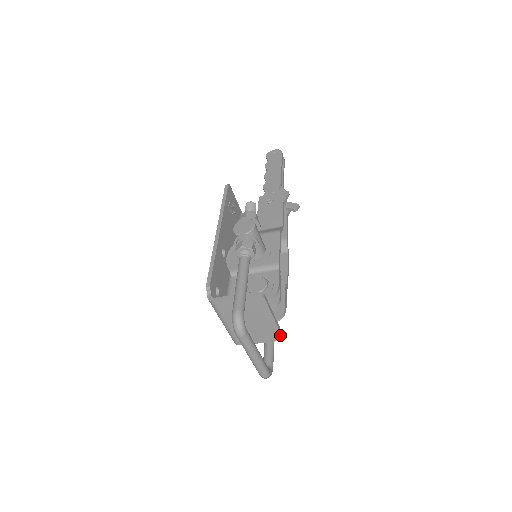
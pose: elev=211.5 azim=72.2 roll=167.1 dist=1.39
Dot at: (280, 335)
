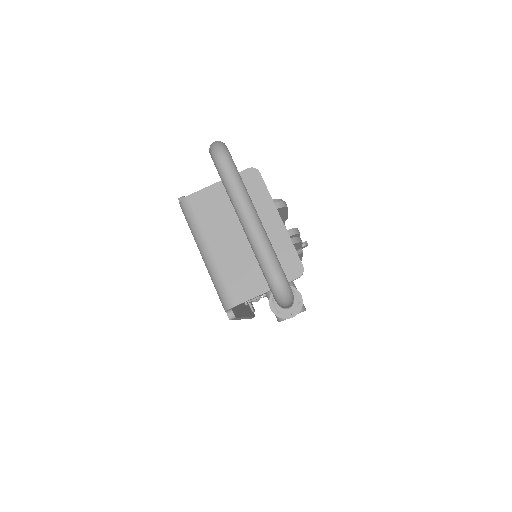
Dot at: (297, 261)
